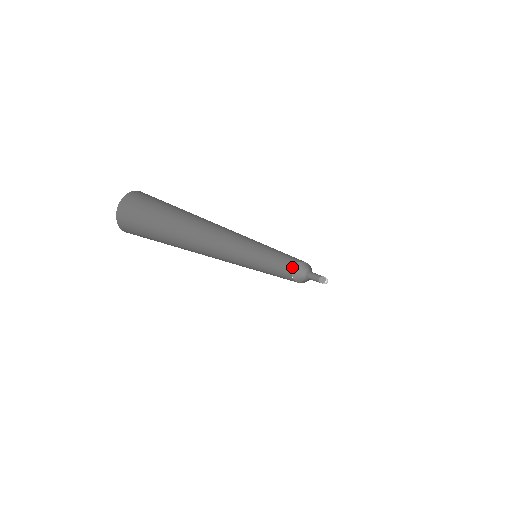
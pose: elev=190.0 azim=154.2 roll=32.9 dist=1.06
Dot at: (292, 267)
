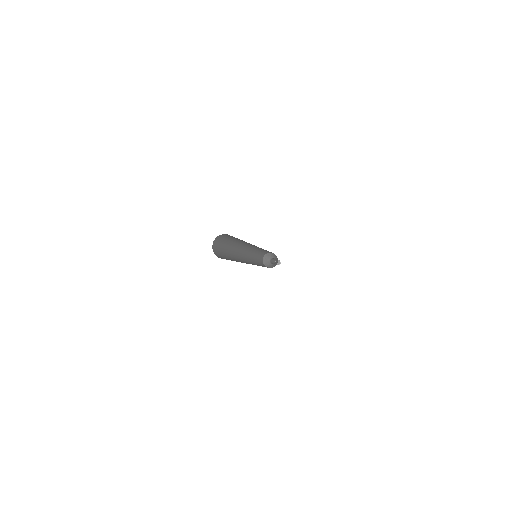
Dot at: (262, 260)
